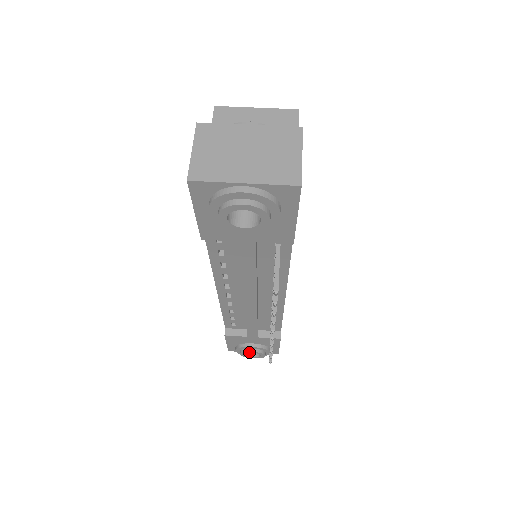
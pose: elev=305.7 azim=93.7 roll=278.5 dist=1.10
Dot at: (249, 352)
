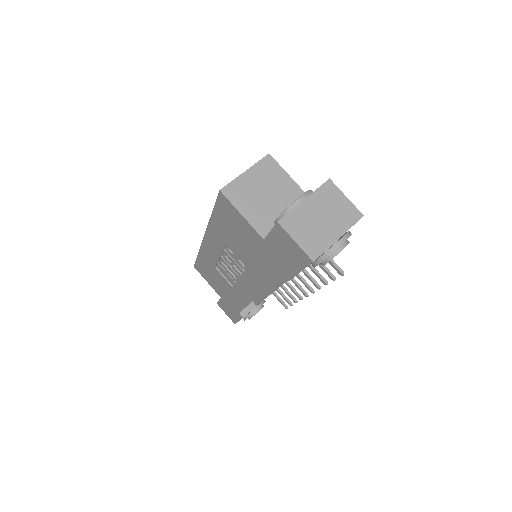
Dot at: (256, 313)
